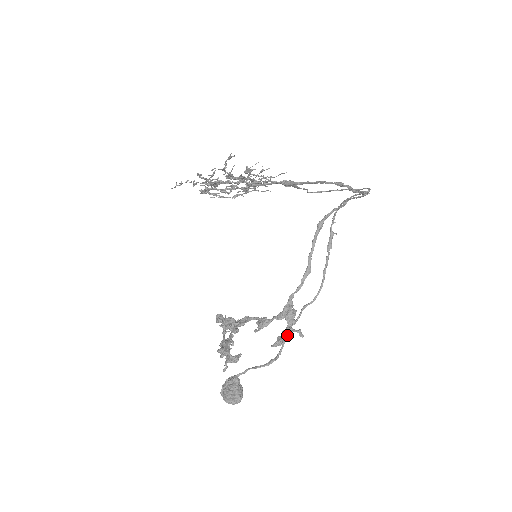
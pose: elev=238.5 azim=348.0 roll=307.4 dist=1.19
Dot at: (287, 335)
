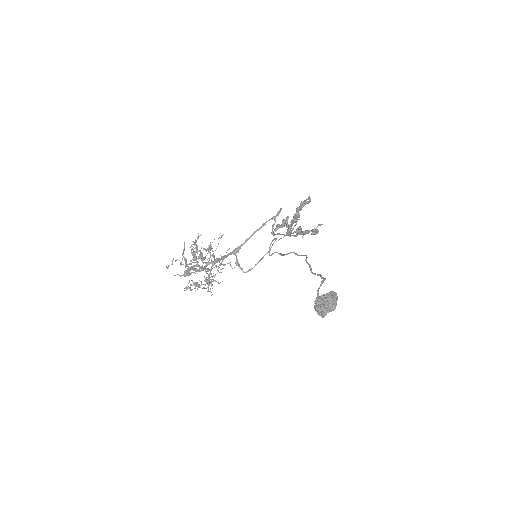
Dot at: (316, 229)
